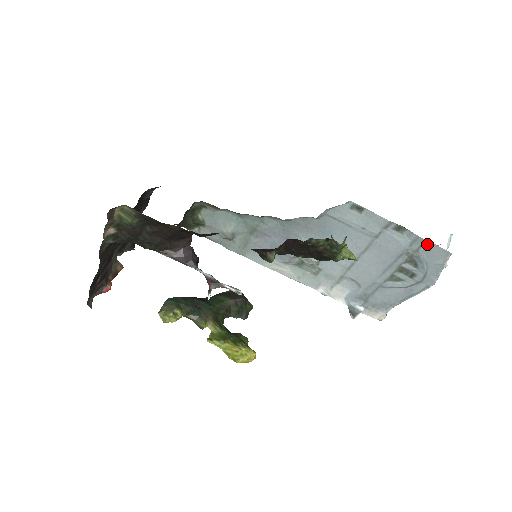
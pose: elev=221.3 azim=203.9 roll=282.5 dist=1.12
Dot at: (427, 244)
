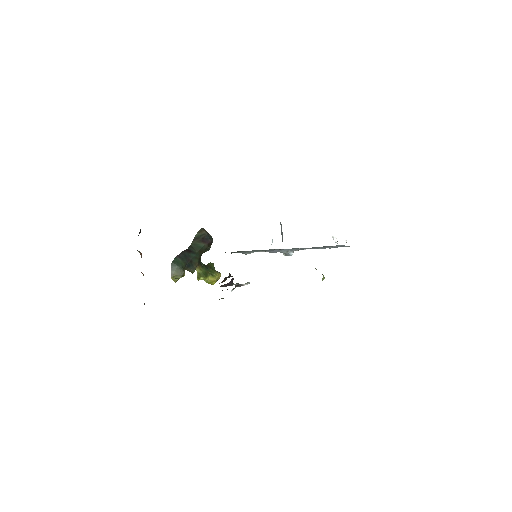
Dot at: occluded
